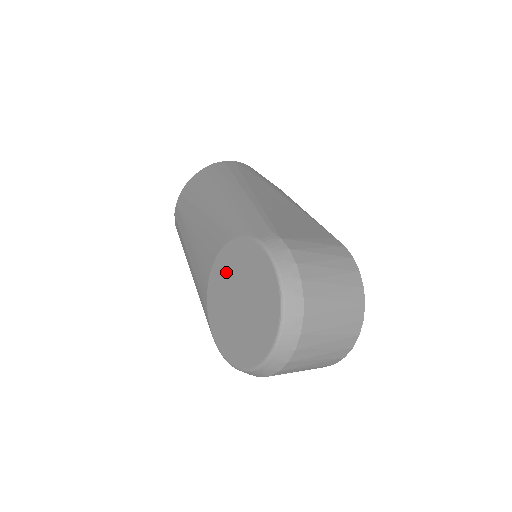
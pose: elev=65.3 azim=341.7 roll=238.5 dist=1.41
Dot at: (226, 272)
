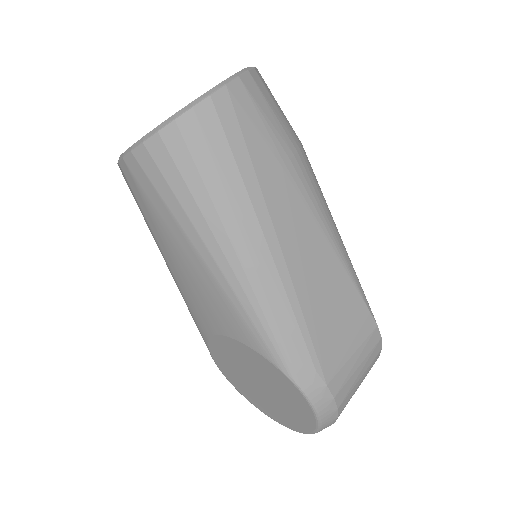
Dot at: (245, 359)
